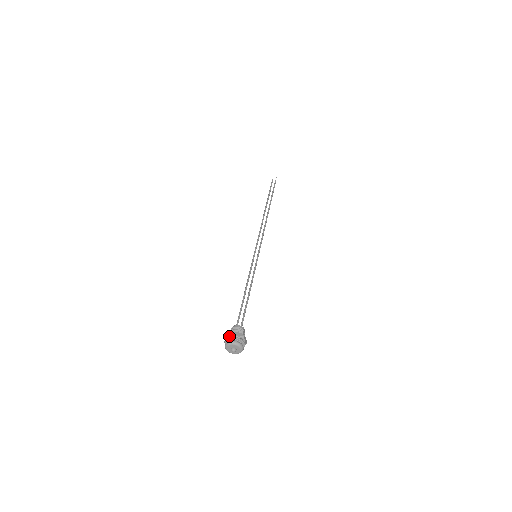
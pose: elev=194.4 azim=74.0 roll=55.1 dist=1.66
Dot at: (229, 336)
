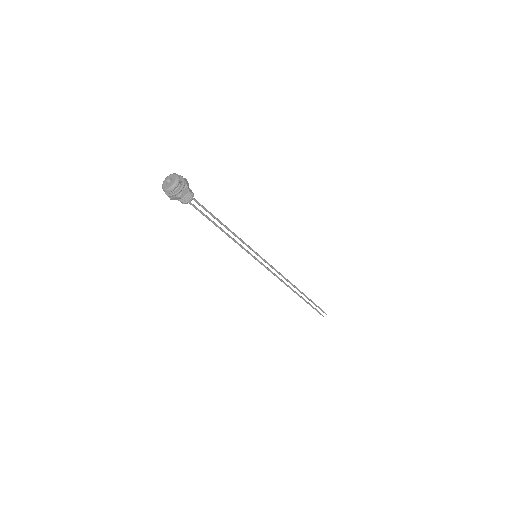
Dot at: occluded
